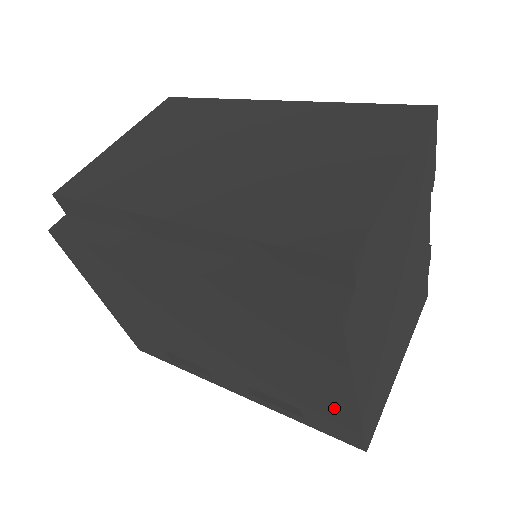
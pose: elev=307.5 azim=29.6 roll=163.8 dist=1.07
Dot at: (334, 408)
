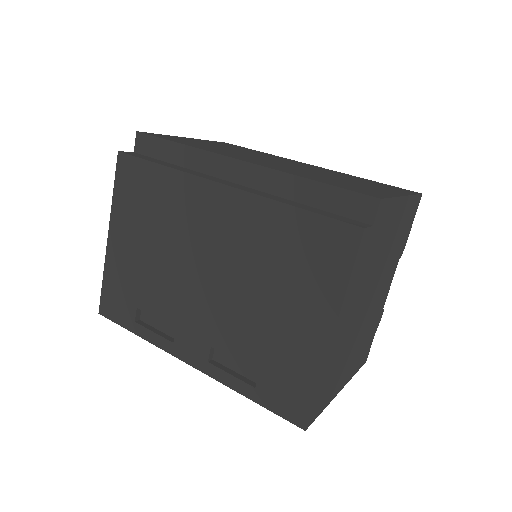
Dot at: (301, 359)
